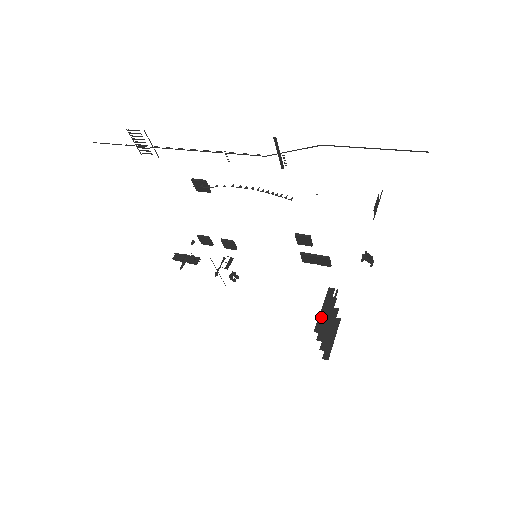
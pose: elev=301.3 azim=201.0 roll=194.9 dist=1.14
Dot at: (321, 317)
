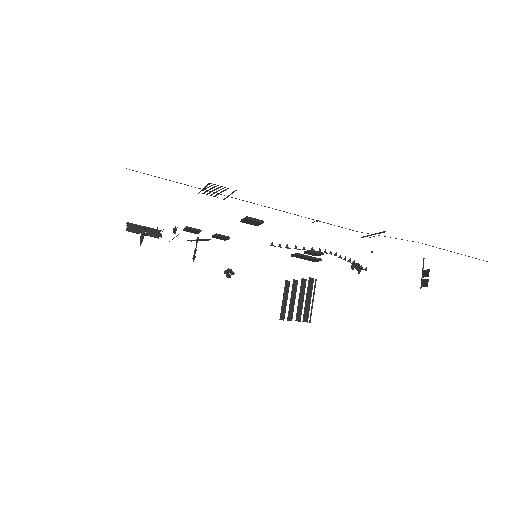
Dot at: (307, 307)
